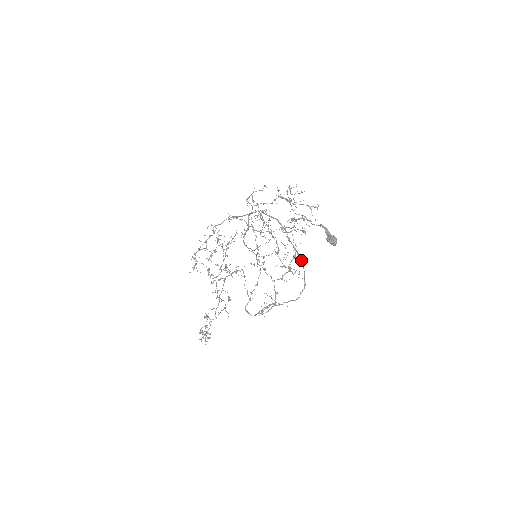
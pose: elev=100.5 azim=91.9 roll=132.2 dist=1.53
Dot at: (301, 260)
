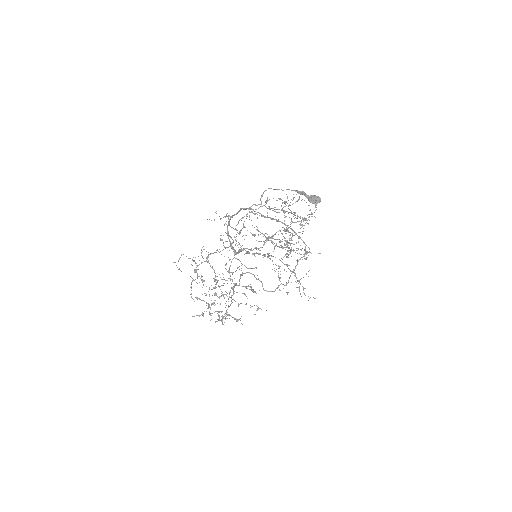
Dot at: (284, 224)
